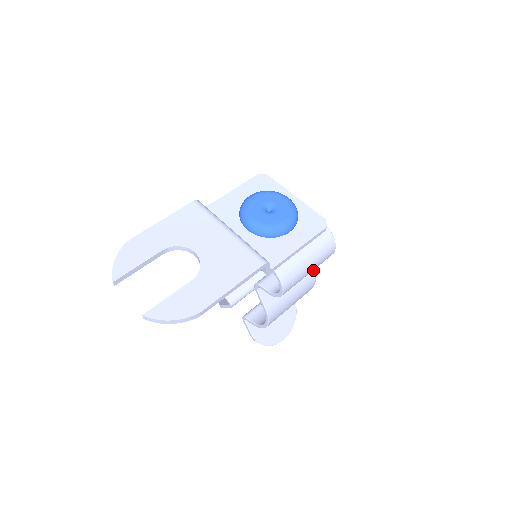
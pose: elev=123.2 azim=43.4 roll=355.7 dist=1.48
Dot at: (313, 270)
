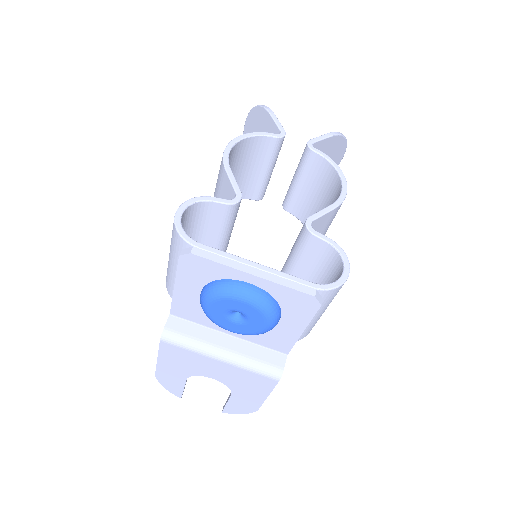
Dot at: (334, 209)
